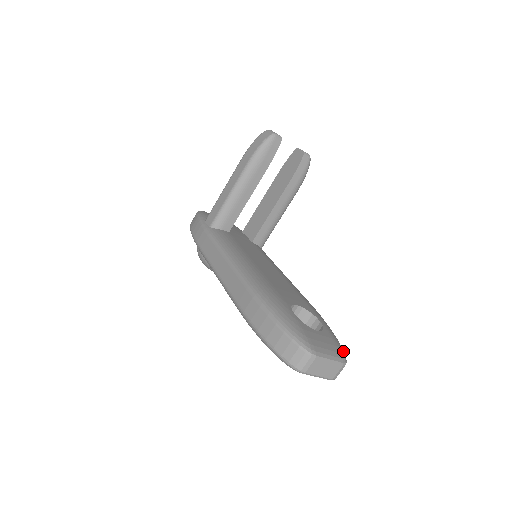
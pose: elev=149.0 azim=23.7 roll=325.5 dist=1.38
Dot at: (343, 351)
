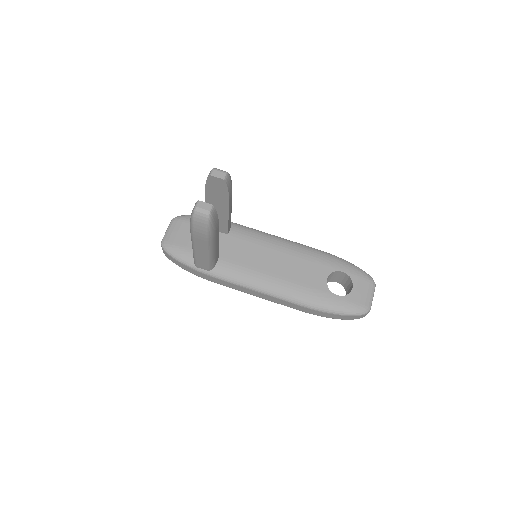
Dot at: (367, 275)
